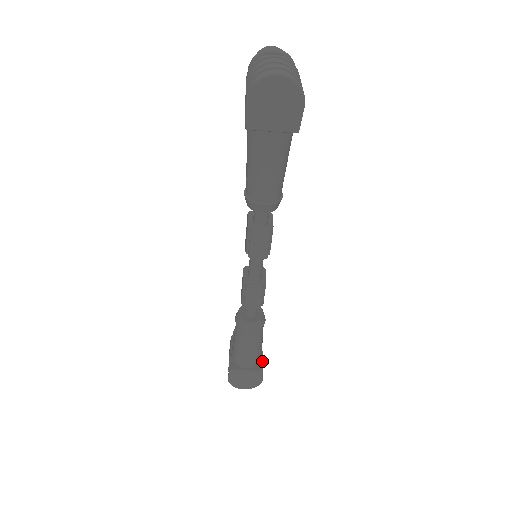
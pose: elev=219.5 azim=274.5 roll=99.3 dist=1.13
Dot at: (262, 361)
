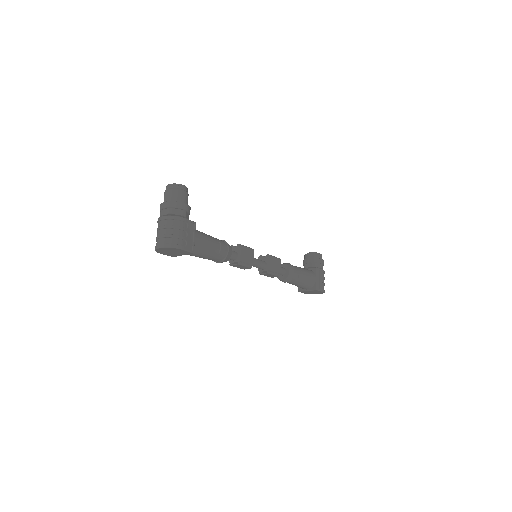
Dot at: (316, 283)
